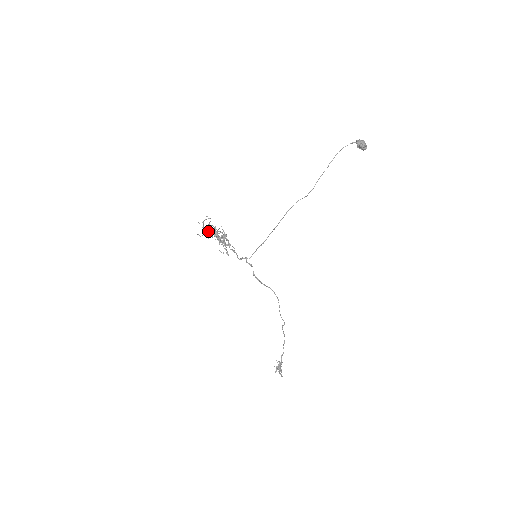
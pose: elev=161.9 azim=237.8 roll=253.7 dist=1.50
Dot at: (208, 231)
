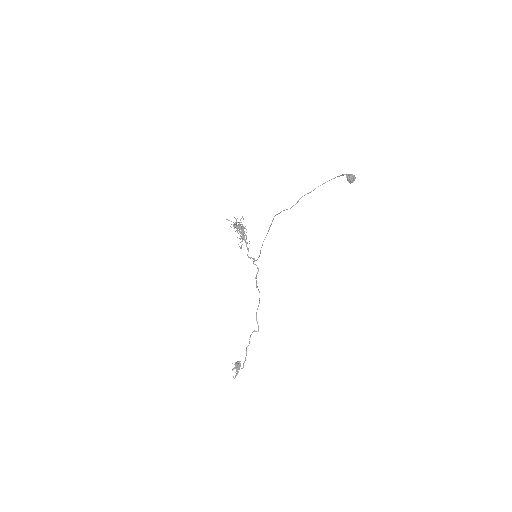
Dot at: occluded
